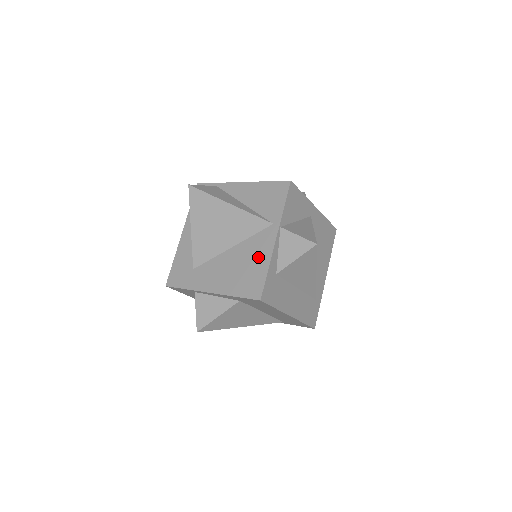
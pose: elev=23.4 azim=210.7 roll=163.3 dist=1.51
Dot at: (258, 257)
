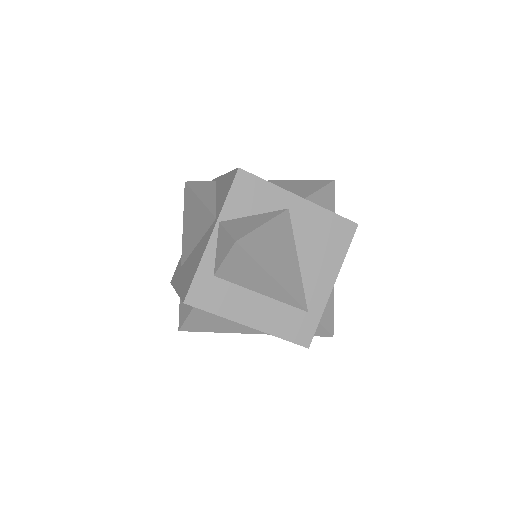
Dot at: (199, 256)
